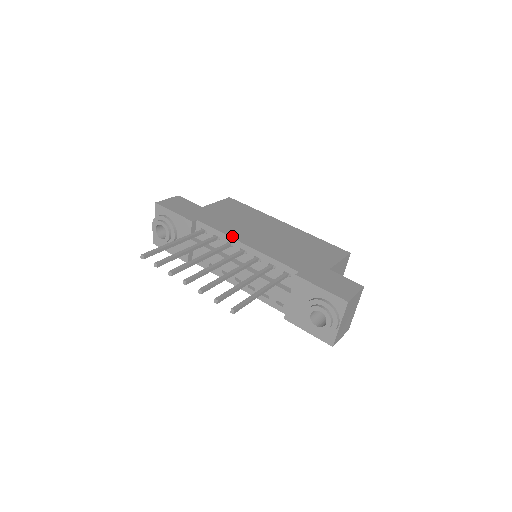
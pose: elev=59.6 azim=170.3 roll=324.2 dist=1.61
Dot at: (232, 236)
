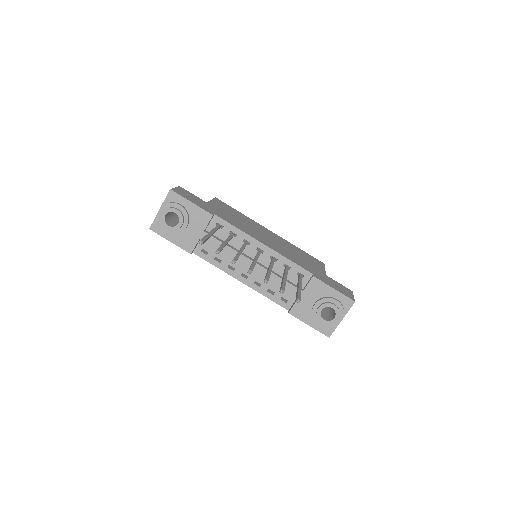
Dot at: (251, 235)
